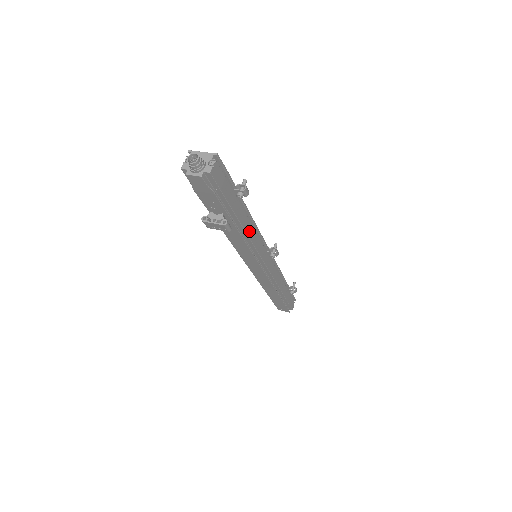
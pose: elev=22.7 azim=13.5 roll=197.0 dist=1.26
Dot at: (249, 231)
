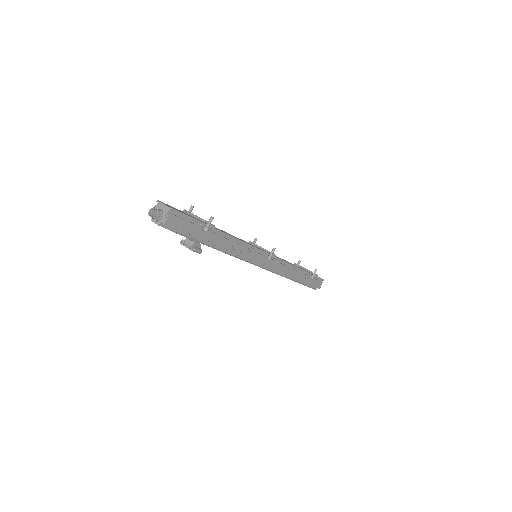
Dot at: (230, 247)
